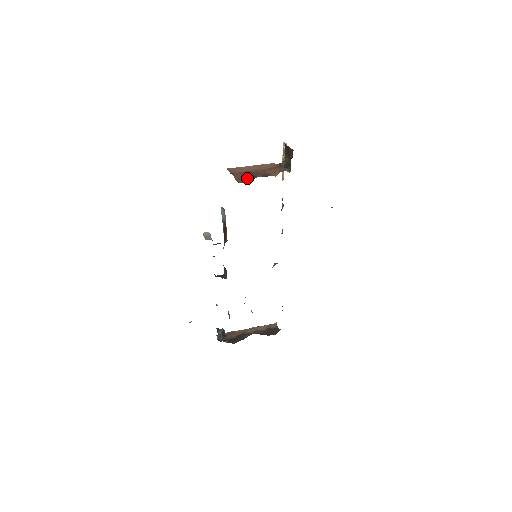
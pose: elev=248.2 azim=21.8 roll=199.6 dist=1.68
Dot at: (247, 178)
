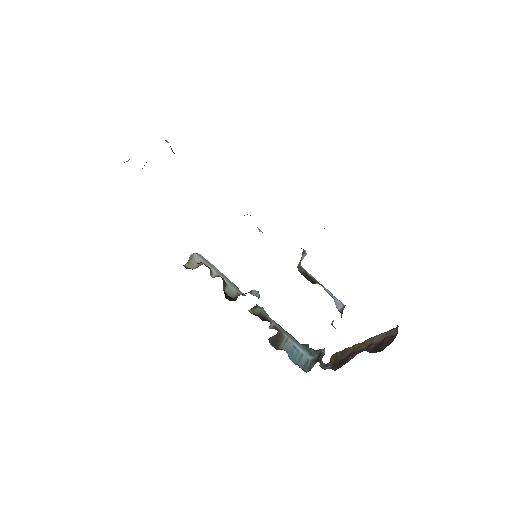
Dot at: occluded
